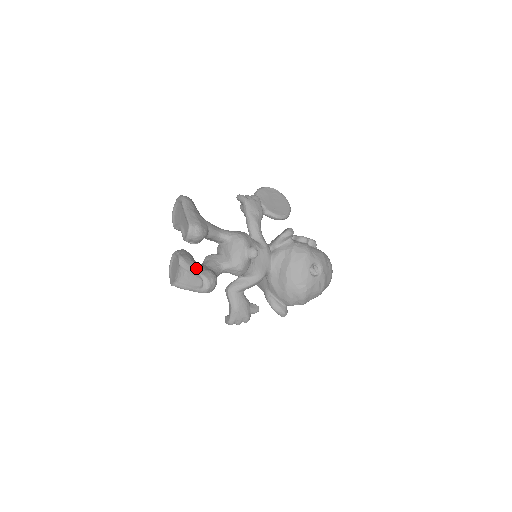
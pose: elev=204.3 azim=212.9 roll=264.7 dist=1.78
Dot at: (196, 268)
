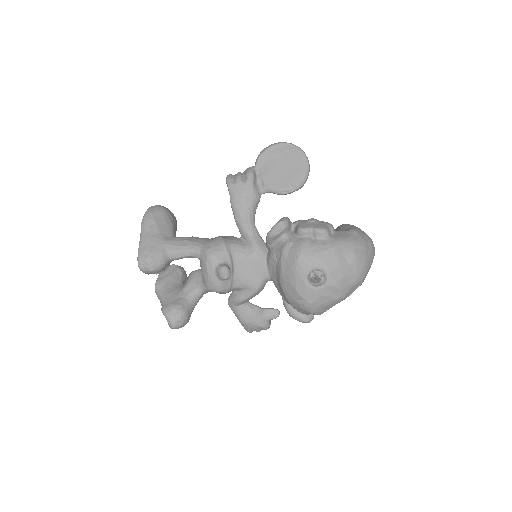
Dot at: (164, 301)
